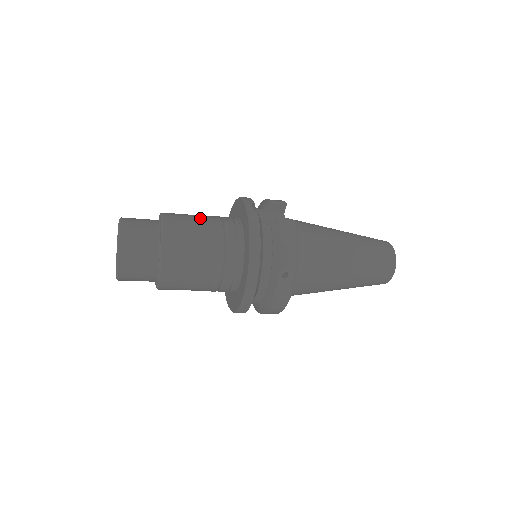
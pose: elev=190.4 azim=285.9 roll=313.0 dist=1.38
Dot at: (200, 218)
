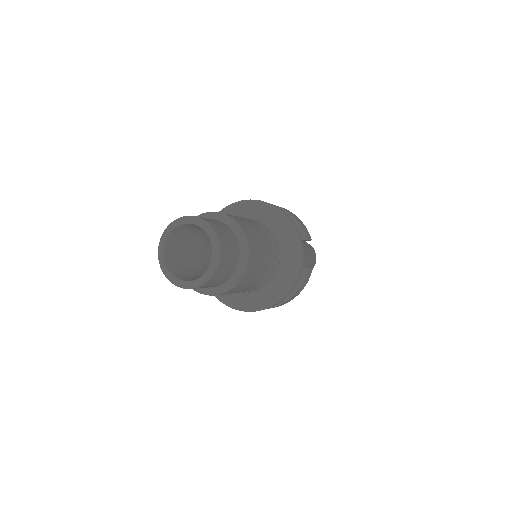
Dot at: (265, 246)
